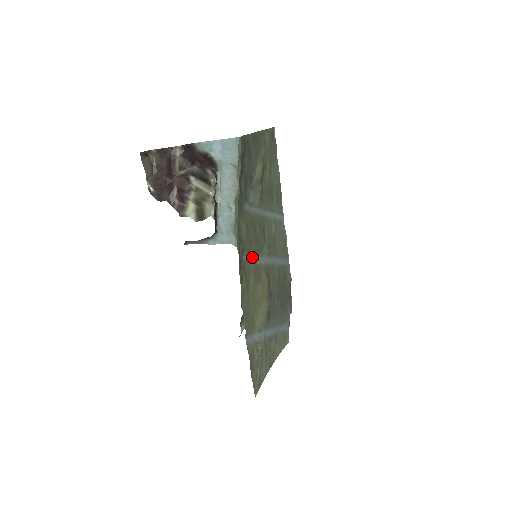
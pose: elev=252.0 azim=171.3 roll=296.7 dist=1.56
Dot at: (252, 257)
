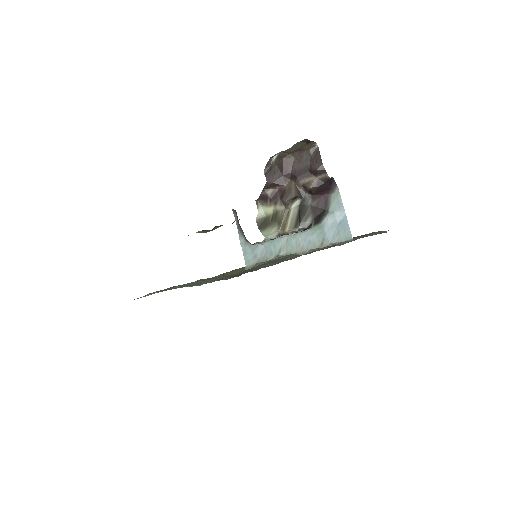
Dot at: occluded
